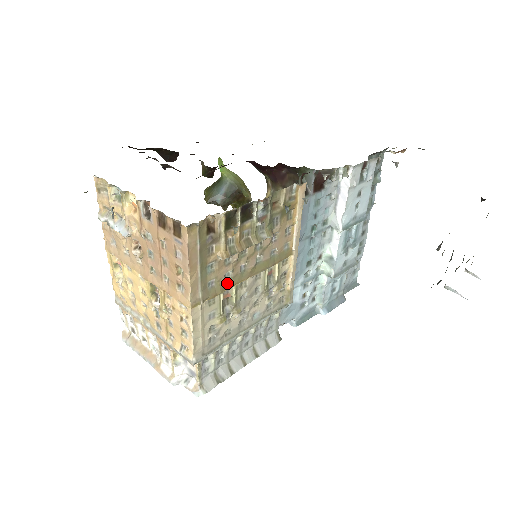
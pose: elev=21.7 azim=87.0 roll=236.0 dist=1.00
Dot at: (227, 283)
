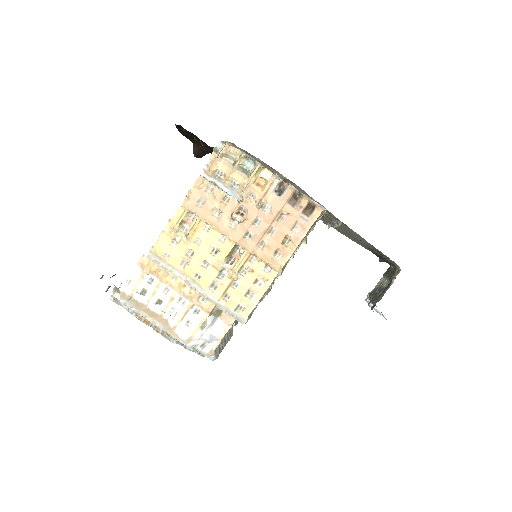
Dot at: occluded
